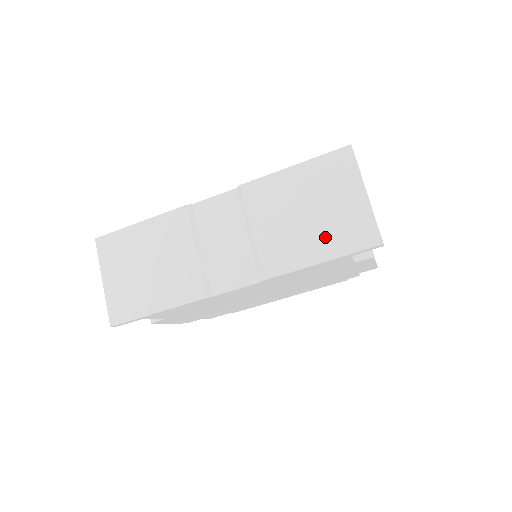
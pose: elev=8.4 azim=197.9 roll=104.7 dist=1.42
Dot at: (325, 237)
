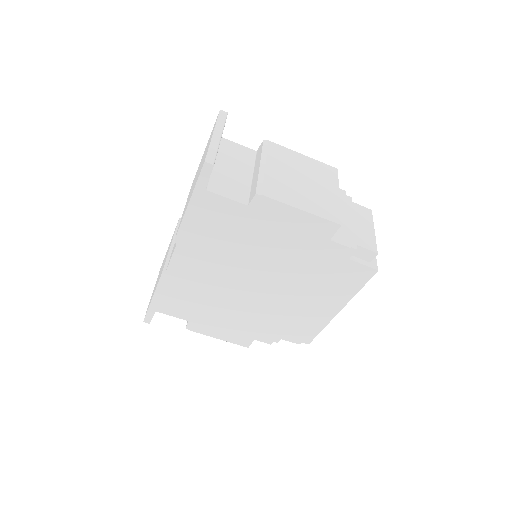
Dot at: occluded
